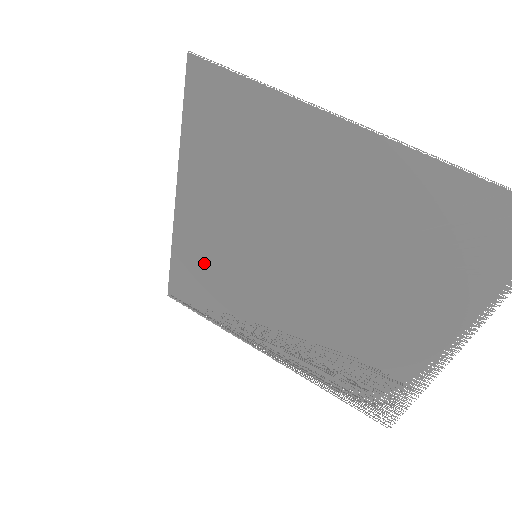
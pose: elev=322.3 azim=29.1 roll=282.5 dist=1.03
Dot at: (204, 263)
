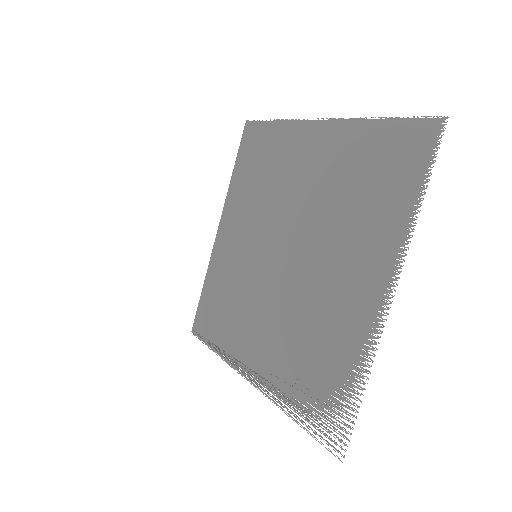
Dot at: (222, 279)
